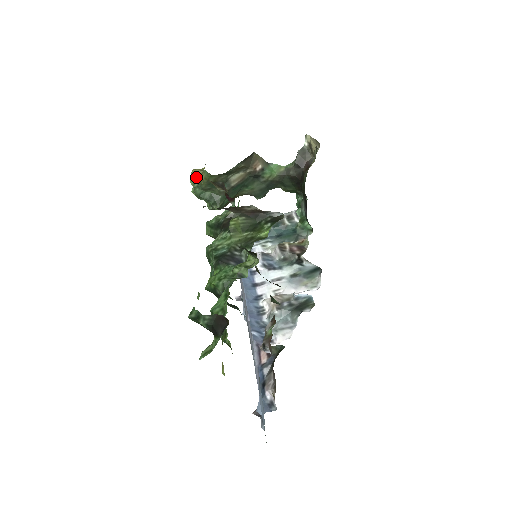
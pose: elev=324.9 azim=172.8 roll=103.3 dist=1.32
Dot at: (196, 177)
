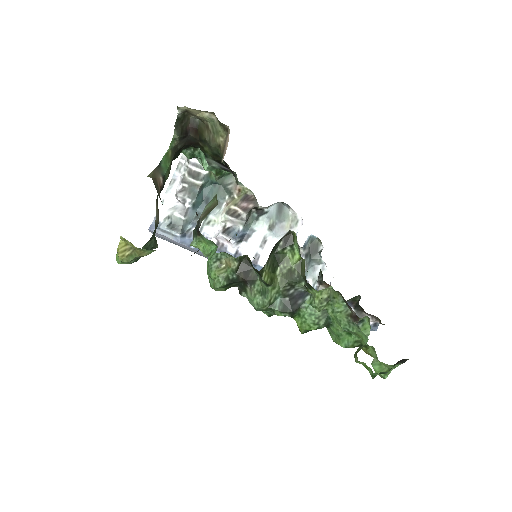
Dot at: (133, 259)
